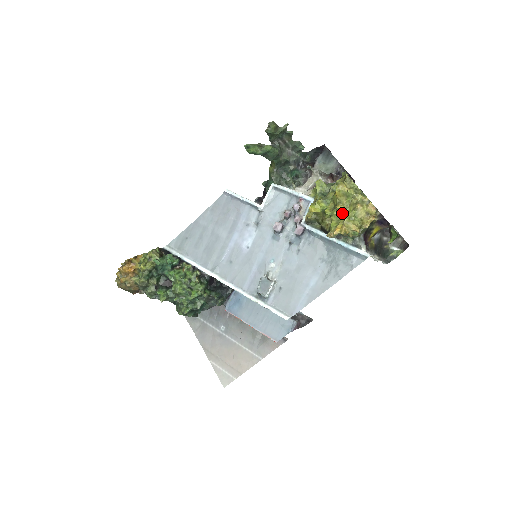
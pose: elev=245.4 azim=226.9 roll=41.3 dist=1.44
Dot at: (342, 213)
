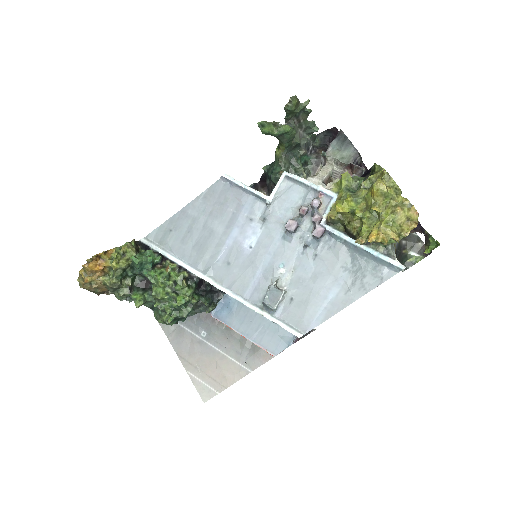
Dot at: (376, 216)
